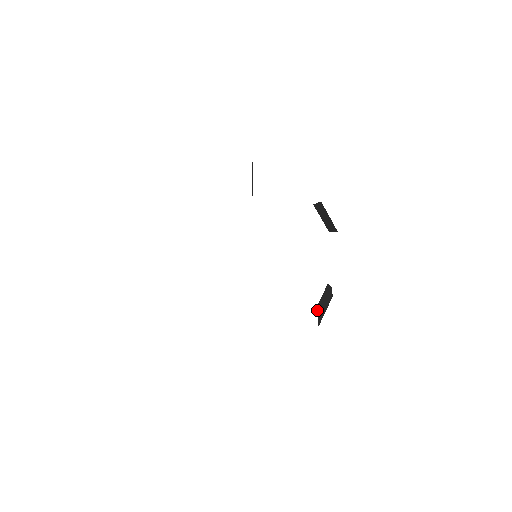
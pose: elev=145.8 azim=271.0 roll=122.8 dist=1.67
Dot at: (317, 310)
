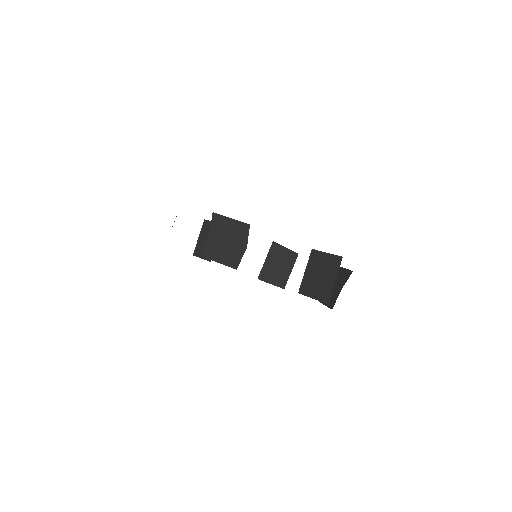
Dot at: (334, 300)
